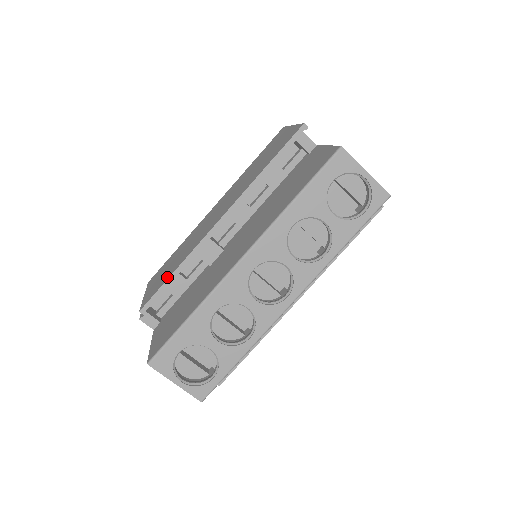
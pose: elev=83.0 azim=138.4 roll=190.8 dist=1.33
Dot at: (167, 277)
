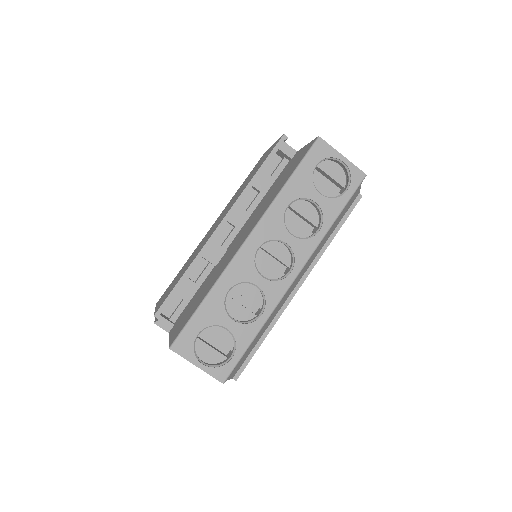
Dot at: (177, 281)
